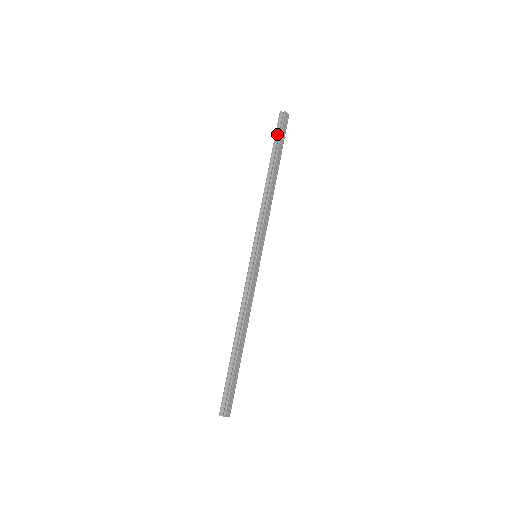
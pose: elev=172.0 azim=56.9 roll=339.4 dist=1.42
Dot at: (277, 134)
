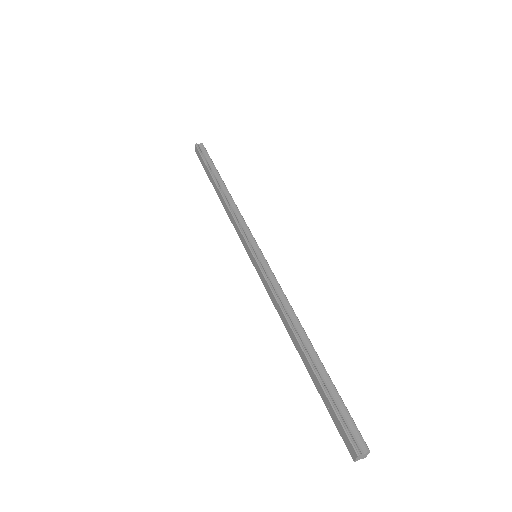
Dot at: (205, 158)
